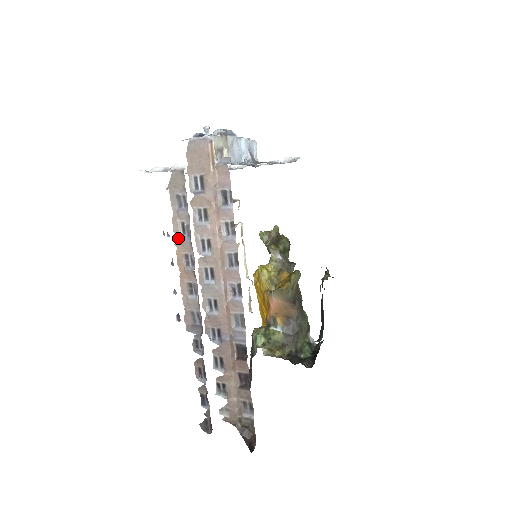
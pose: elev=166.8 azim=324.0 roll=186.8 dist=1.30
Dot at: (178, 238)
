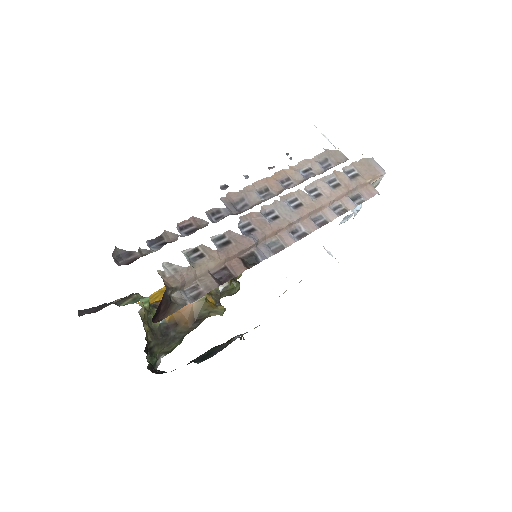
Dot at: (297, 168)
